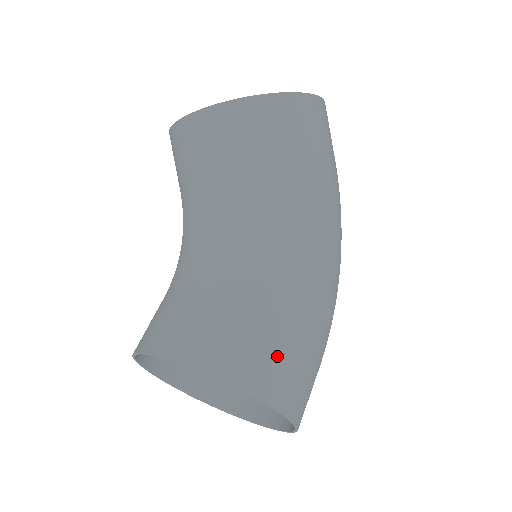
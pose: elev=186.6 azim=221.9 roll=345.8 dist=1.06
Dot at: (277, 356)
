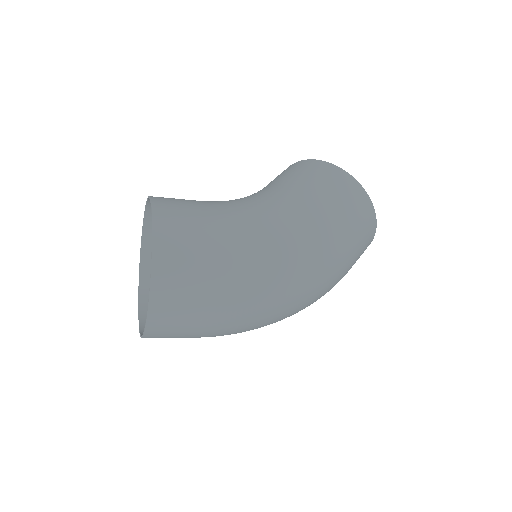
Dot at: (187, 218)
